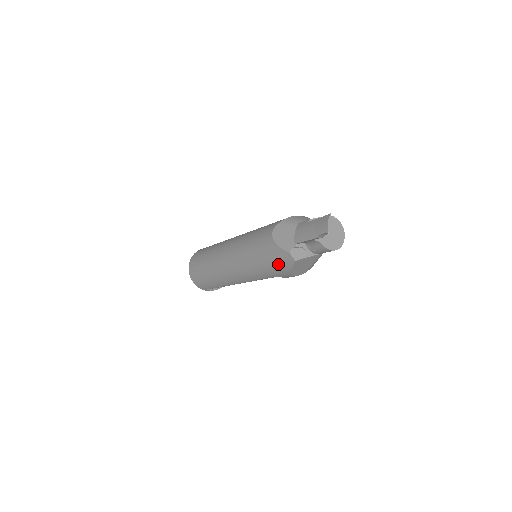
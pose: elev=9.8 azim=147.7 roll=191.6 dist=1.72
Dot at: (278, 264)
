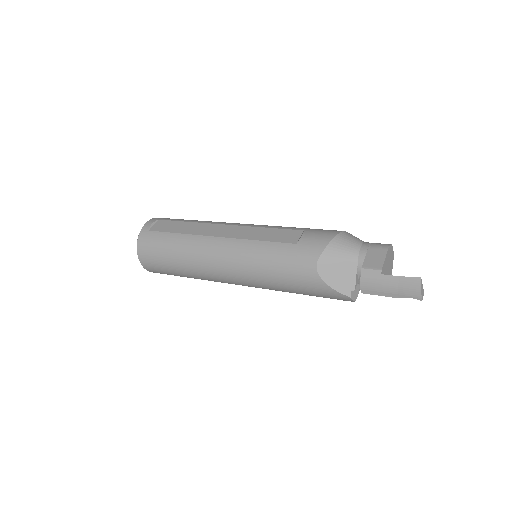
Dot at: (324, 297)
